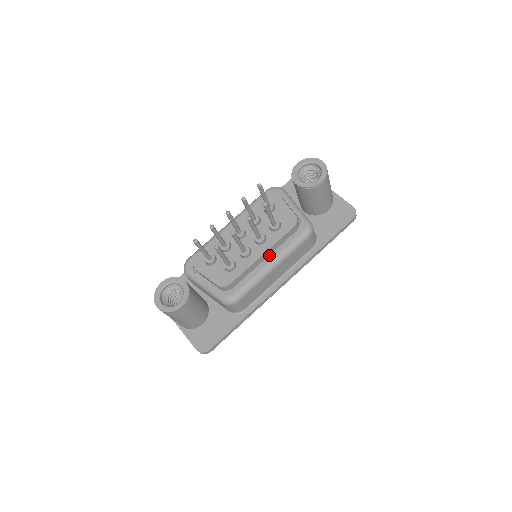
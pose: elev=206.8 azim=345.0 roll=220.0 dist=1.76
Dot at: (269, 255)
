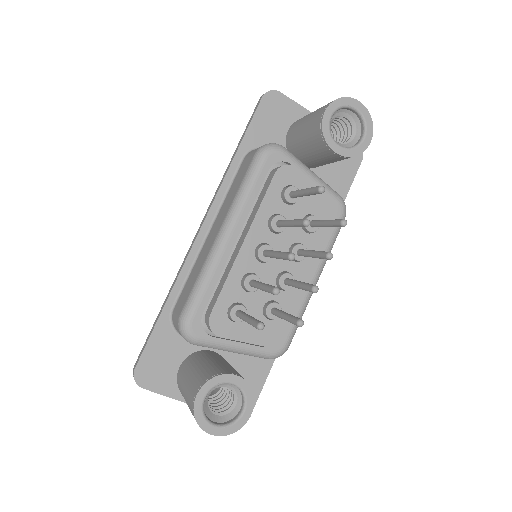
Dot at: occluded
